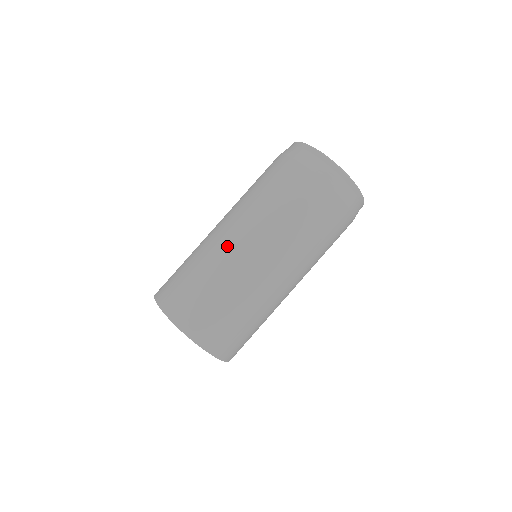
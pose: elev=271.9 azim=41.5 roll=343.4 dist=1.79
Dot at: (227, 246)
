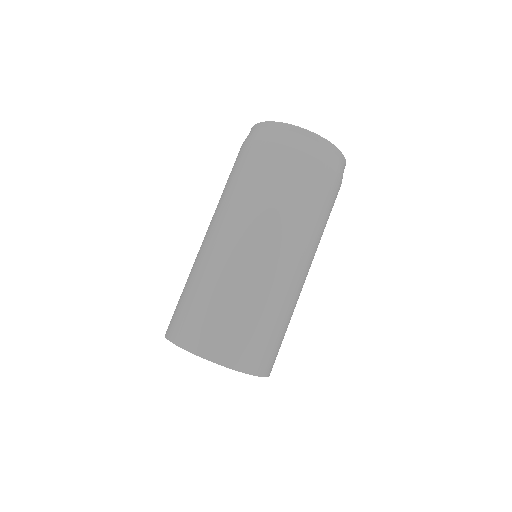
Dot at: (268, 270)
